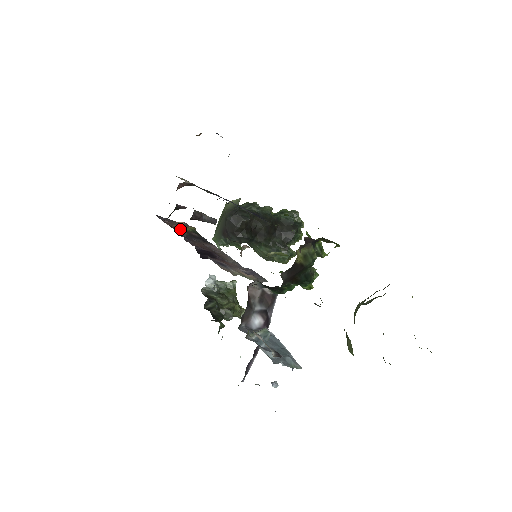
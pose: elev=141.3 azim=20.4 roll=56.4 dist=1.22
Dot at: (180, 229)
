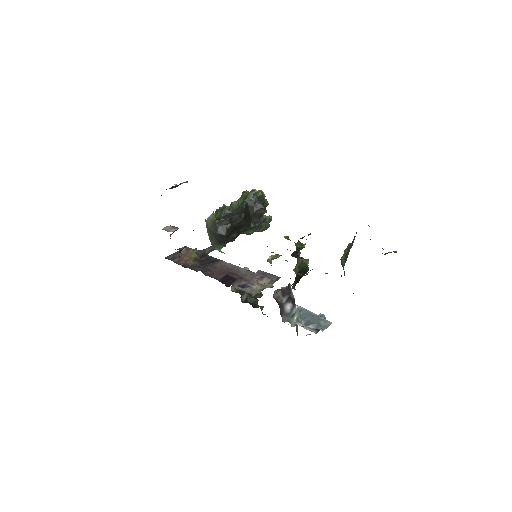
Dot at: (191, 262)
